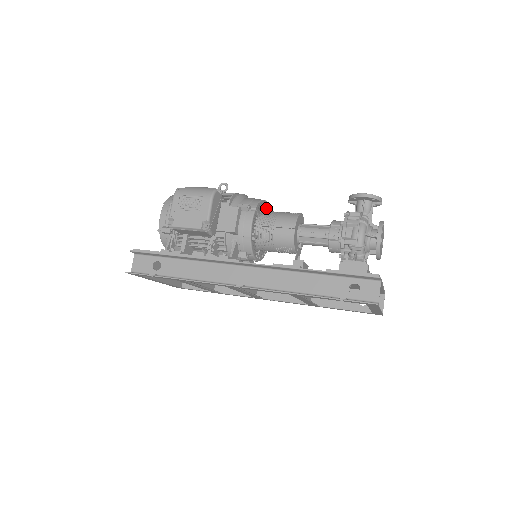
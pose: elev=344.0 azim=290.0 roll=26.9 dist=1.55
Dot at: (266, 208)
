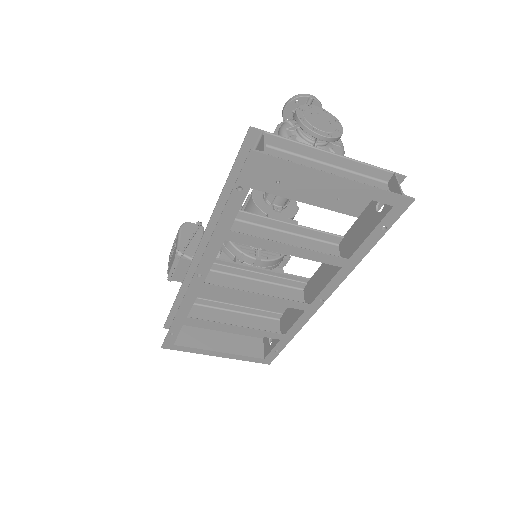
Dot at: occluded
